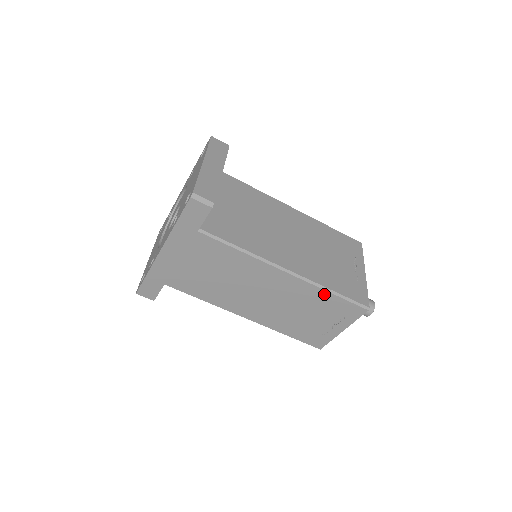
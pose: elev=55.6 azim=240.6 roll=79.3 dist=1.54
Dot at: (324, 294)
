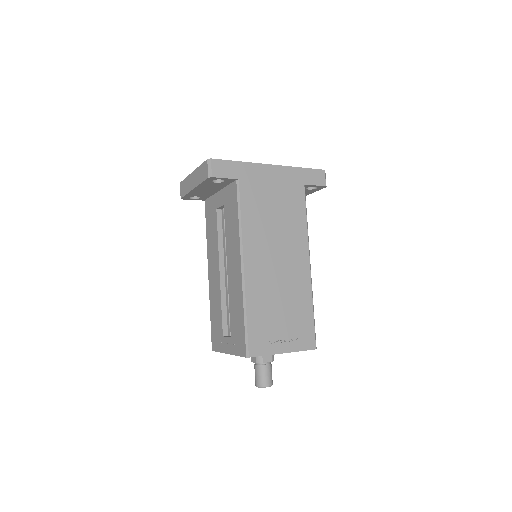
Dot at: (309, 304)
